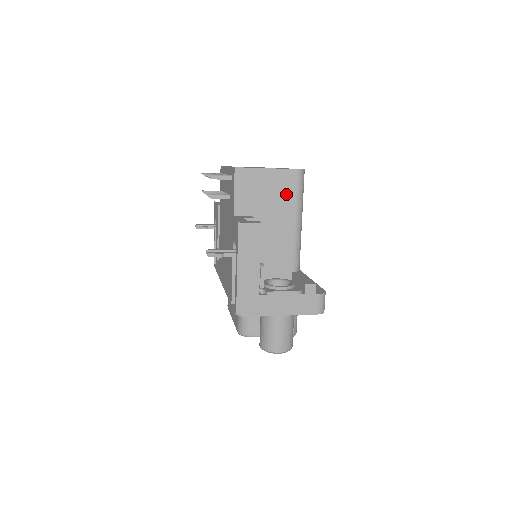
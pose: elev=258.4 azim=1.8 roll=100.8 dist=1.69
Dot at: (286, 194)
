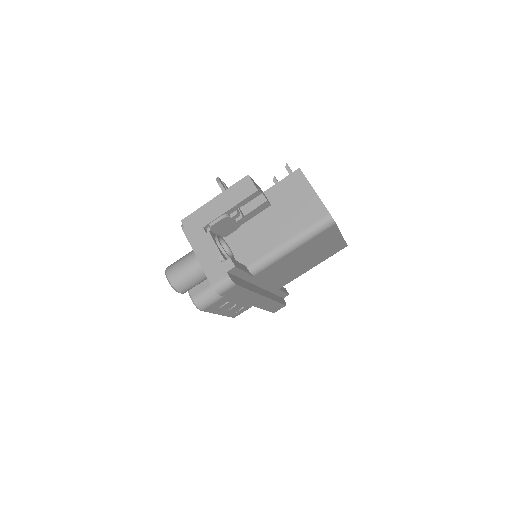
Dot at: (304, 218)
